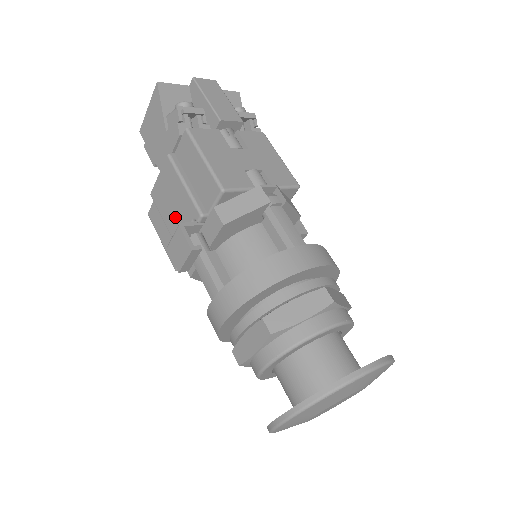
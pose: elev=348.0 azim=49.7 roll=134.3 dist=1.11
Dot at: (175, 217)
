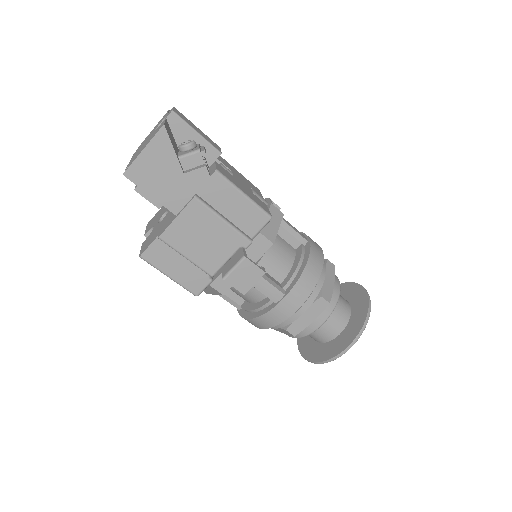
Dot at: (210, 251)
